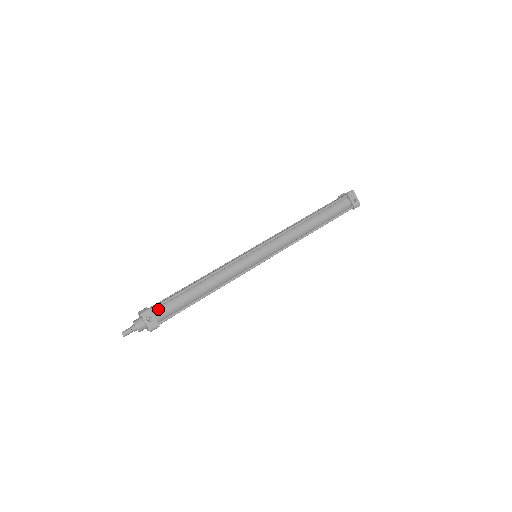
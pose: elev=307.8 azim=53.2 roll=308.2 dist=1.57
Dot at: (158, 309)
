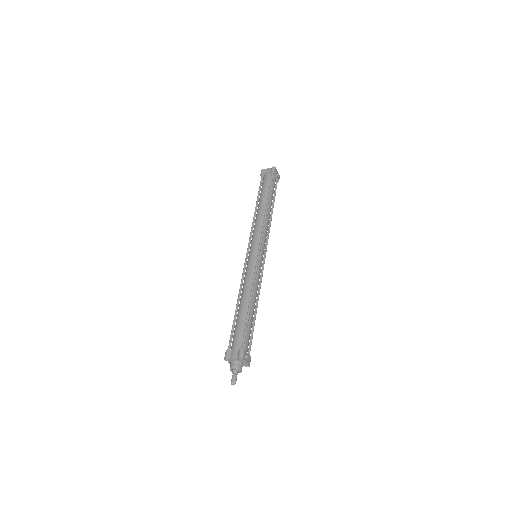
Dot at: (244, 345)
